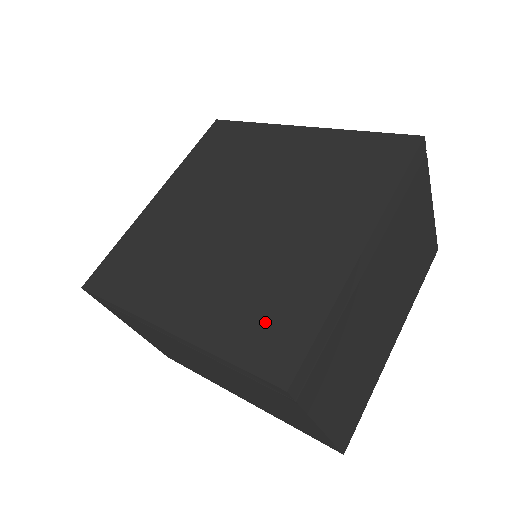
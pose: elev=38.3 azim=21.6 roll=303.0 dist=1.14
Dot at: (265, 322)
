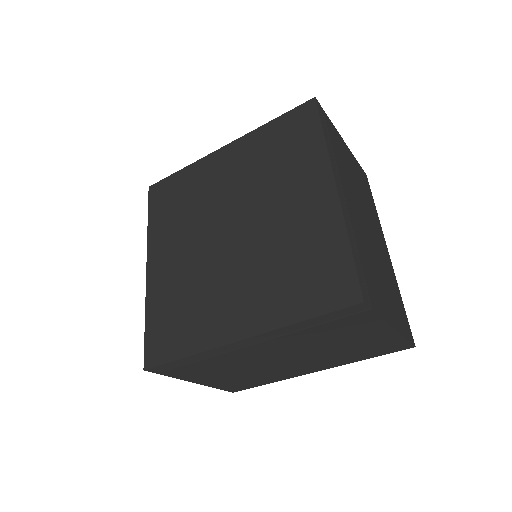
Dot at: (310, 277)
